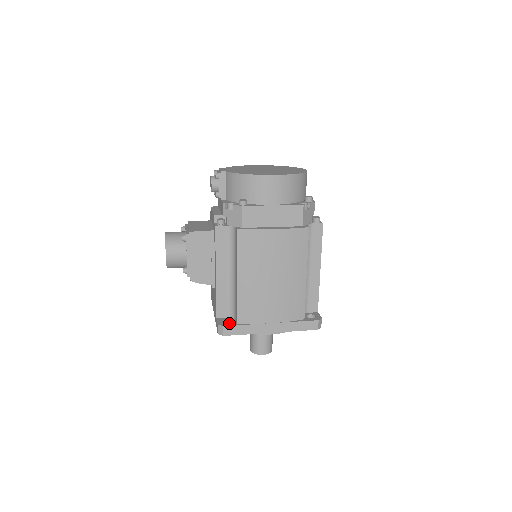
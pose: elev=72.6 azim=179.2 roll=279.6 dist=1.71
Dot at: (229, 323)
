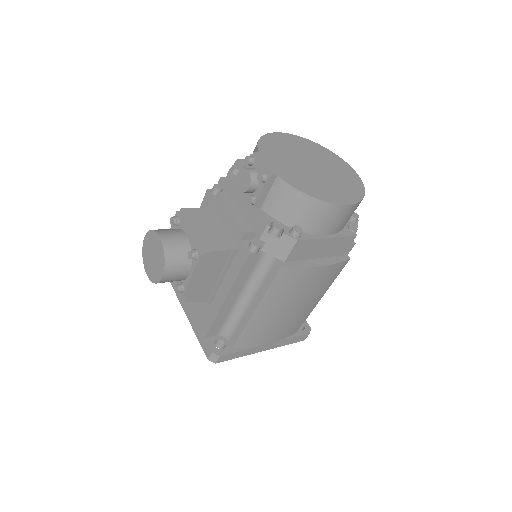
Dot at: (224, 349)
